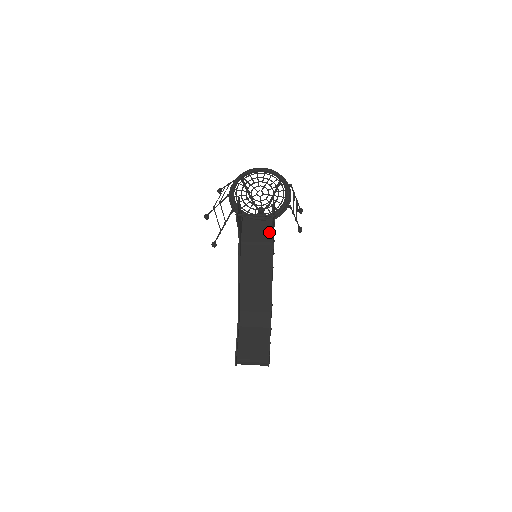
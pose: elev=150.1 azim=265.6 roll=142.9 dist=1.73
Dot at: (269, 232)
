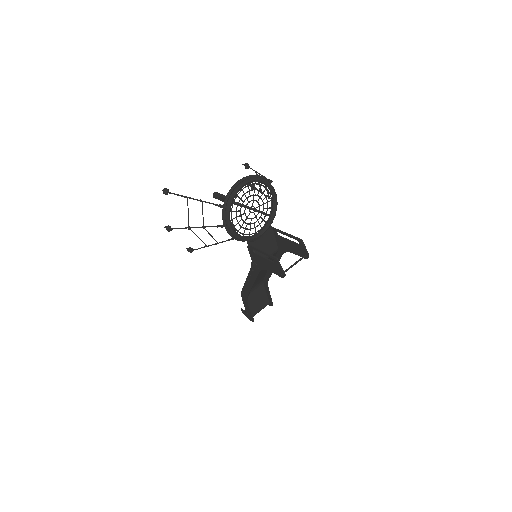
Dot at: (273, 242)
